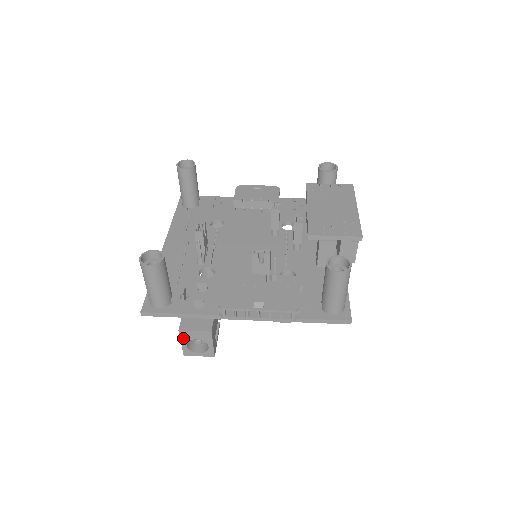
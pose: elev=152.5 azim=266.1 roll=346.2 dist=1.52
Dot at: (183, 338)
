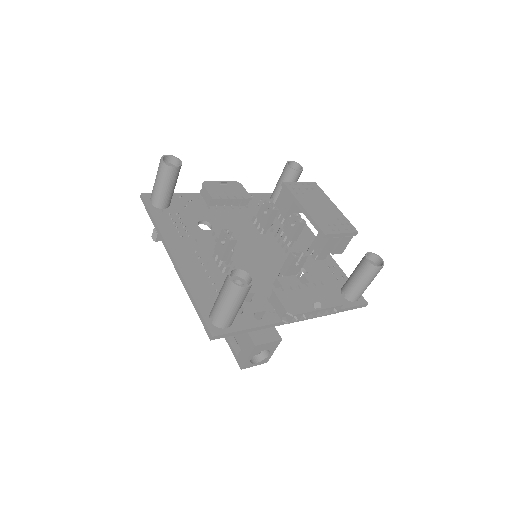
Dot at: (253, 352)
